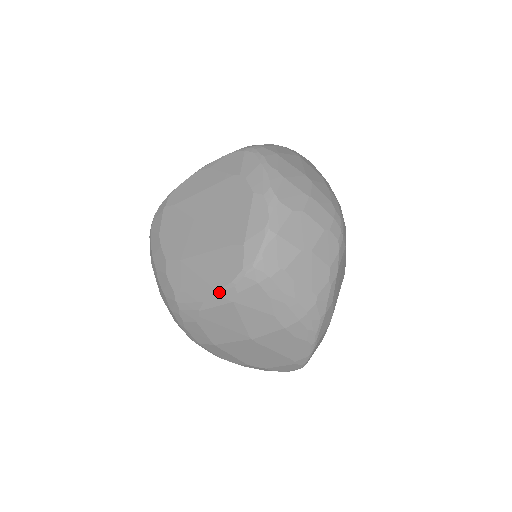
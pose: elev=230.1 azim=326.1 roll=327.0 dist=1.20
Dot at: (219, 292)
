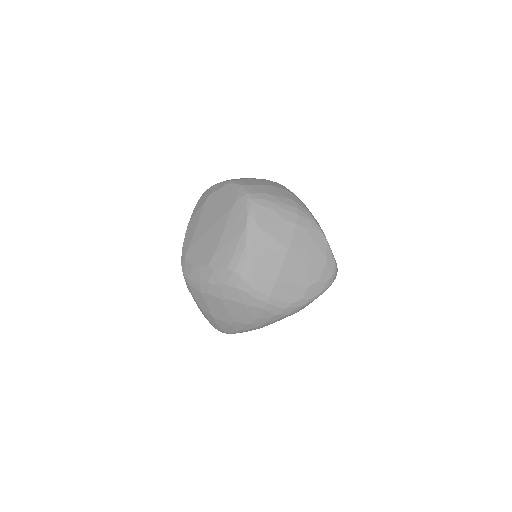
Dot at: (247, 229)
